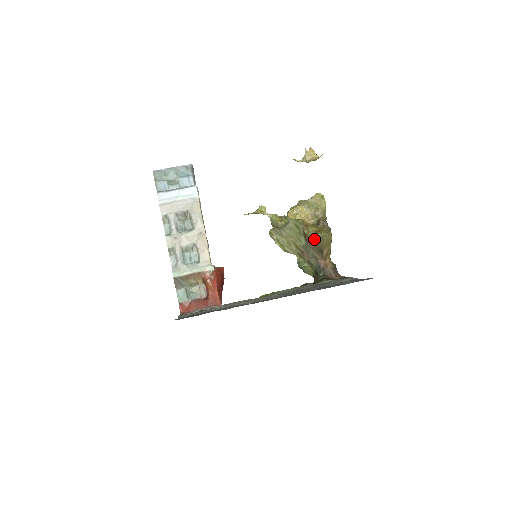
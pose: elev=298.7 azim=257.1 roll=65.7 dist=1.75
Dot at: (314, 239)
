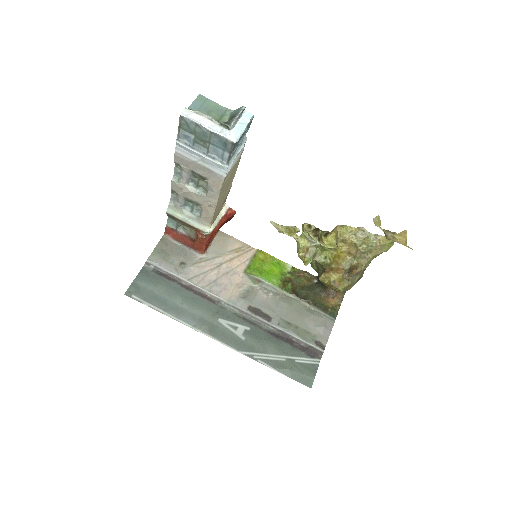
Dot at: (325, 285)
